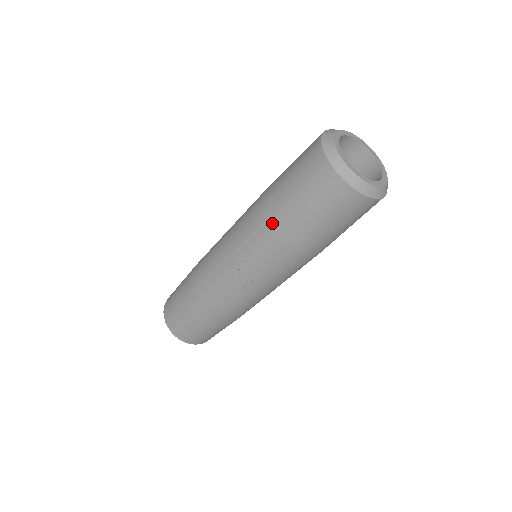
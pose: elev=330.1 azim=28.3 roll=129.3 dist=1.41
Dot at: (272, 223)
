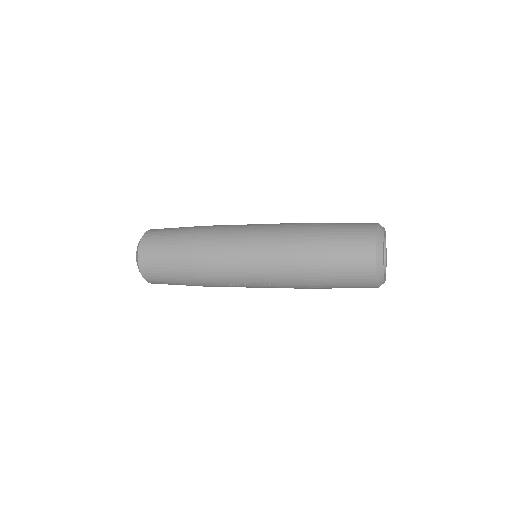
Dot at: (307, 281)
